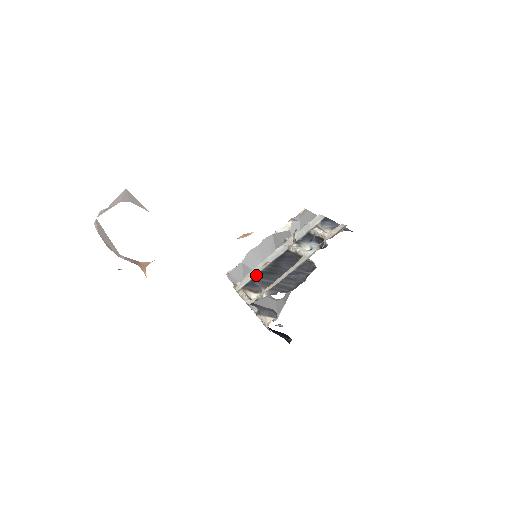
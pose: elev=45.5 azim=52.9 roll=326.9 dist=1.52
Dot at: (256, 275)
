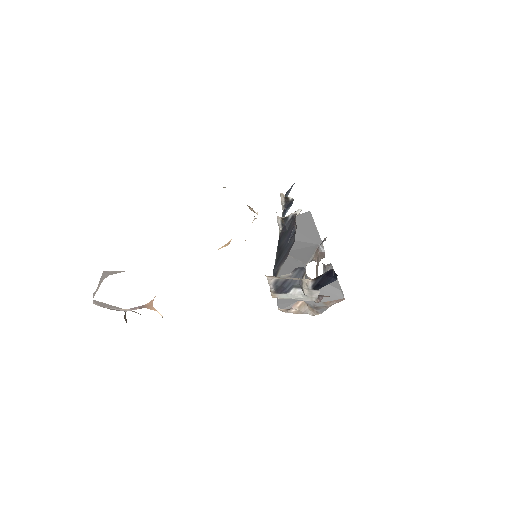
Dot at: (273, 269)
